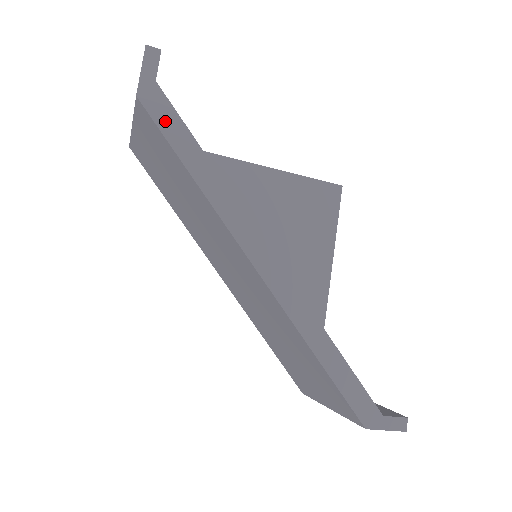
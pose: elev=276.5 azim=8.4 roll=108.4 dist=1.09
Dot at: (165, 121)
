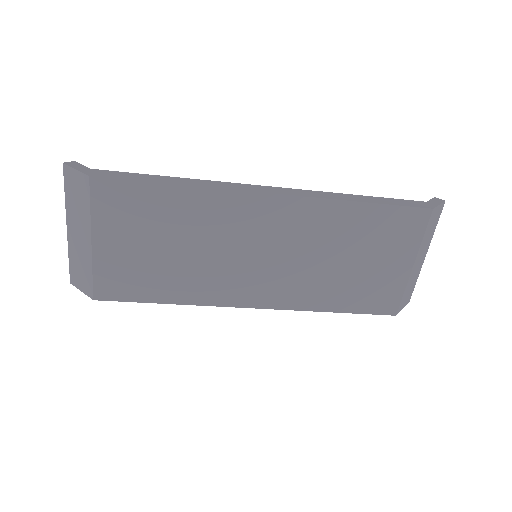
Dot at: (122, 176)
